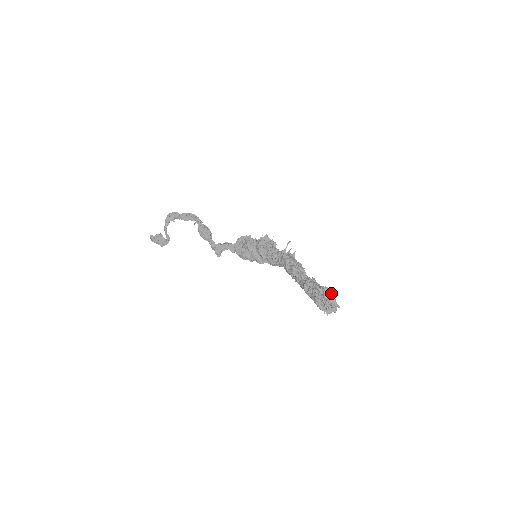
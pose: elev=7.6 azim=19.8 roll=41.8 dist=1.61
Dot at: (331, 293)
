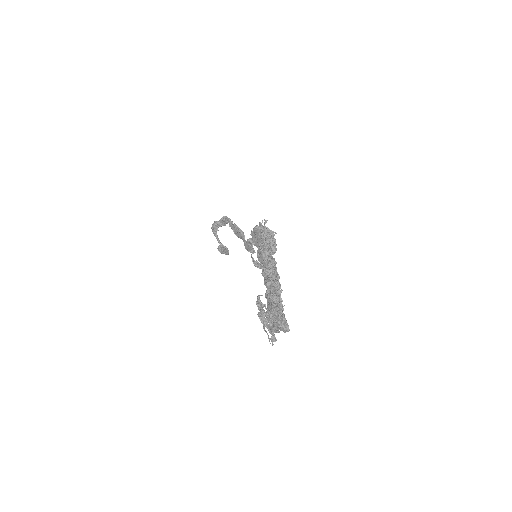
Dot at: (280, 307)
